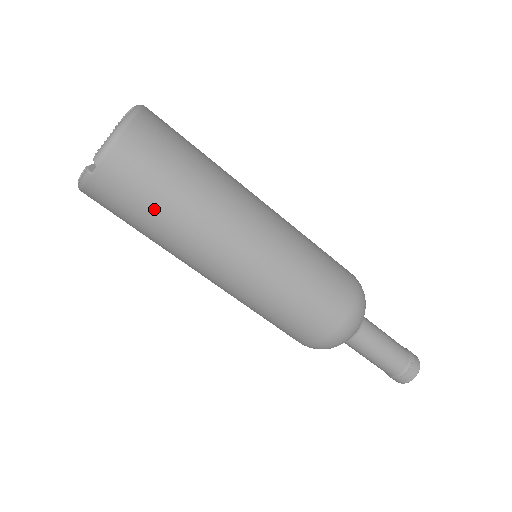
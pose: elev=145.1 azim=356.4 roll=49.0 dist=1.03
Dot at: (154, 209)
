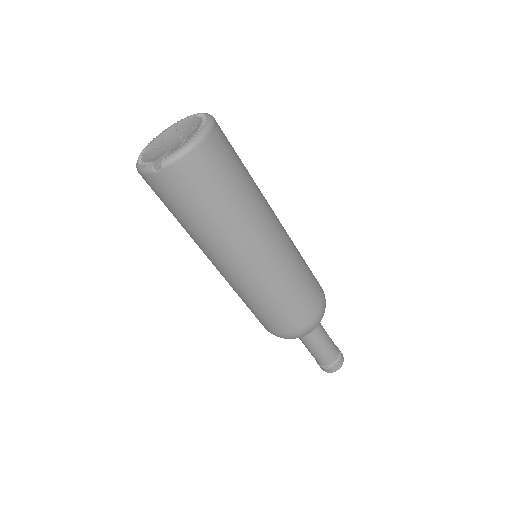
Dot at: (194, 213)
